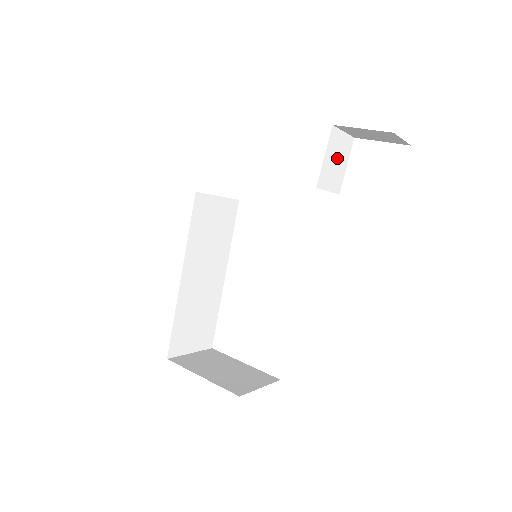
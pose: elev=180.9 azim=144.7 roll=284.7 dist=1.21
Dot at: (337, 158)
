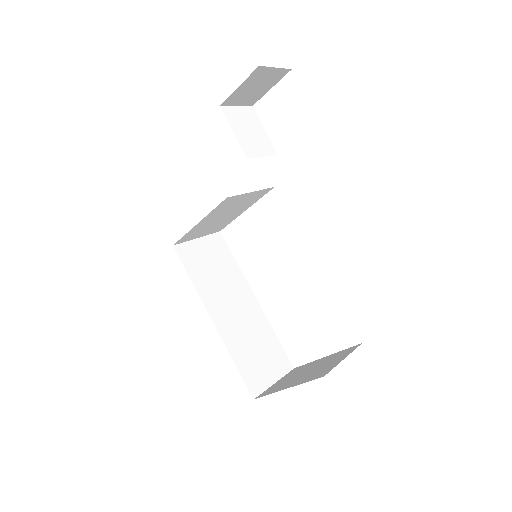
Dot at: (248, 128)
